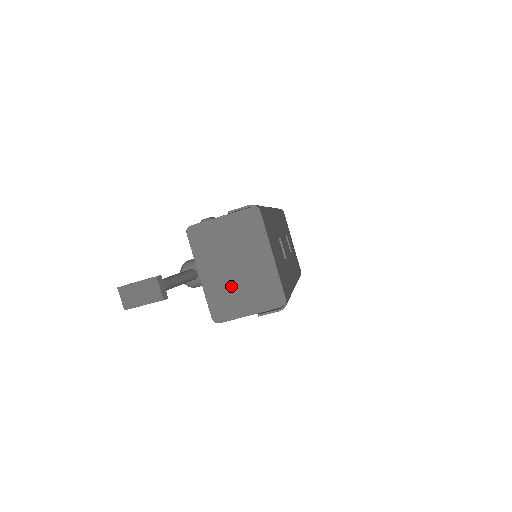
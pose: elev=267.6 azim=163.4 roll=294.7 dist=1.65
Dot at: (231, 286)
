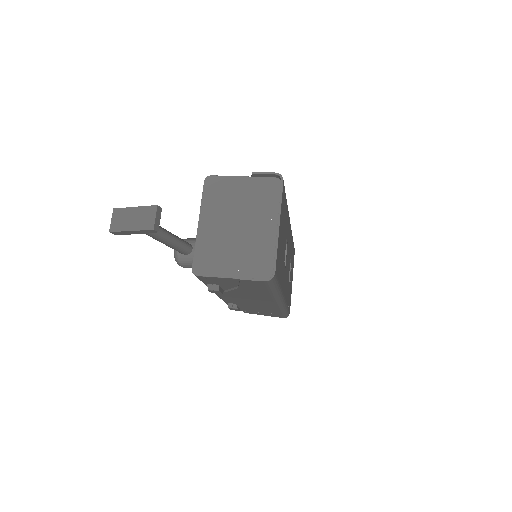
Dot at: (225, 243)
